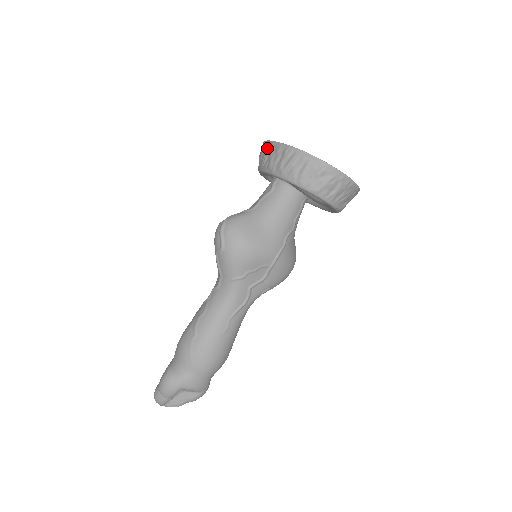
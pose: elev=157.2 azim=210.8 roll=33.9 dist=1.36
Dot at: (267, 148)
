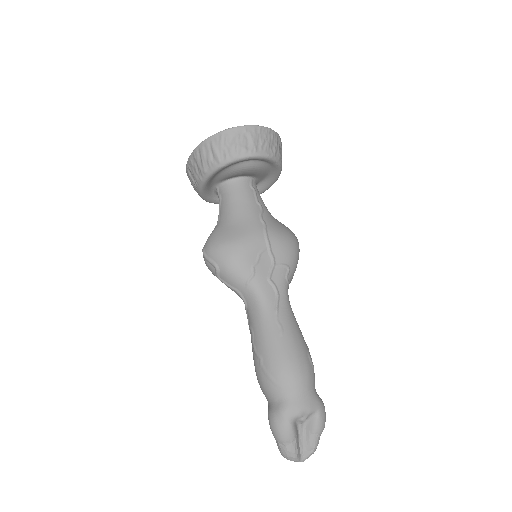
Dot at: (188, 174)
